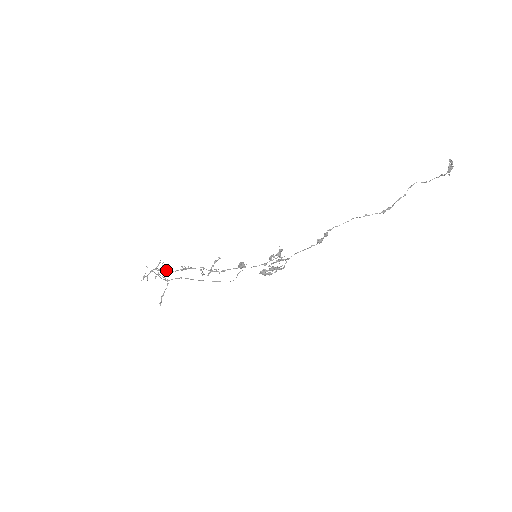
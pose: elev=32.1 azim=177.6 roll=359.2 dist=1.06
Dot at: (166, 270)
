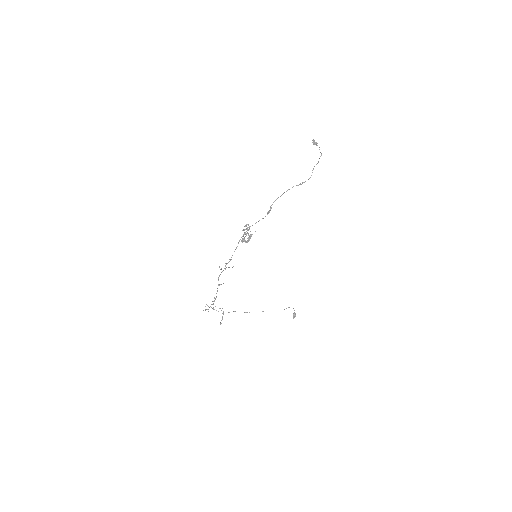
Dot at: occluded
